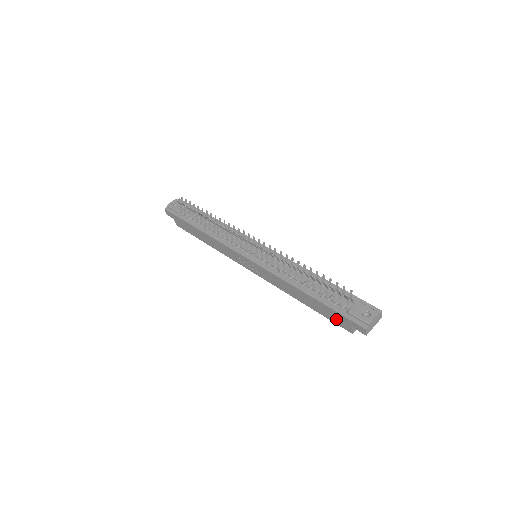
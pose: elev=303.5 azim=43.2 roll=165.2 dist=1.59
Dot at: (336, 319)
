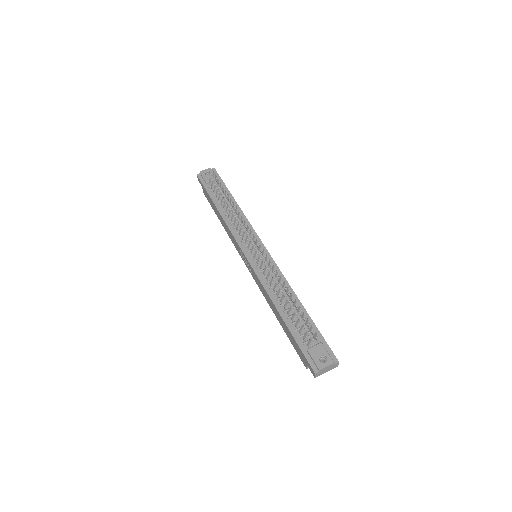
Dot at: (297, 349)
